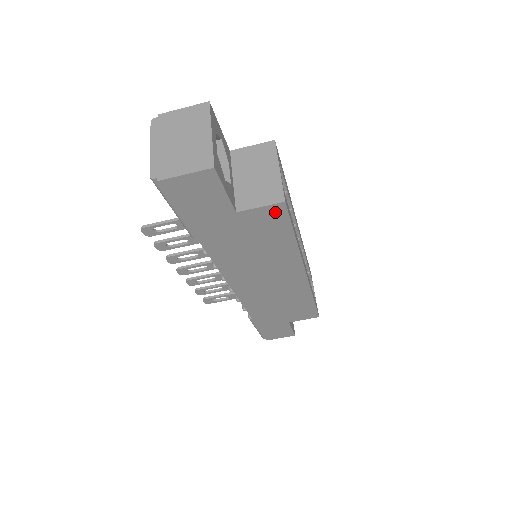
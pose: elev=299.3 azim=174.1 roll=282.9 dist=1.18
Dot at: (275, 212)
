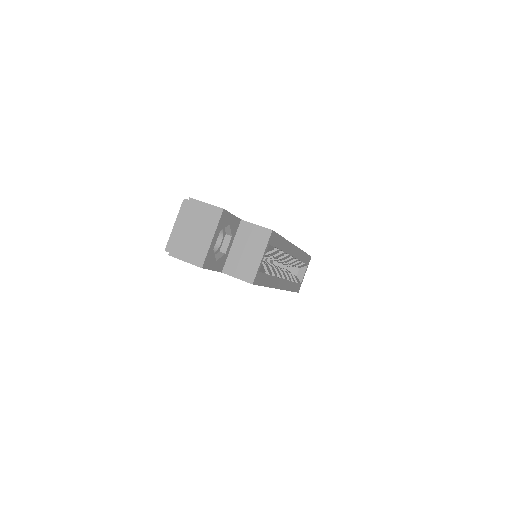
Dot at: occluded
